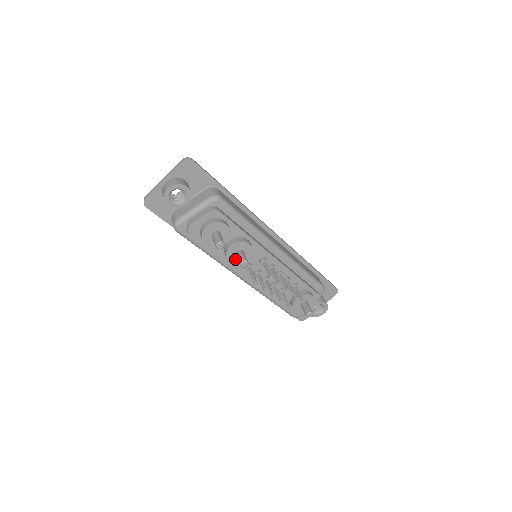
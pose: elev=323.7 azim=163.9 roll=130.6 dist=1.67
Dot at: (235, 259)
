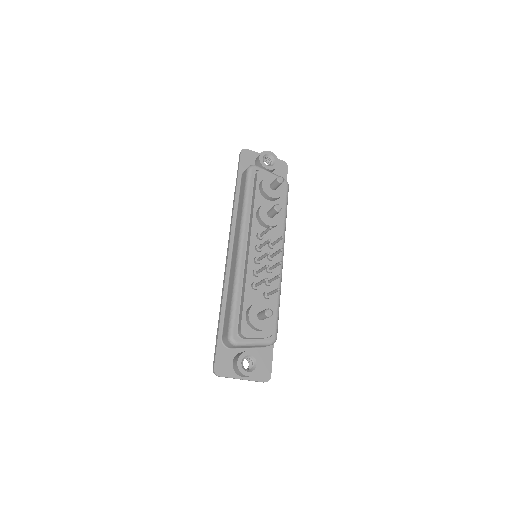
Dot at: (264, 214)
